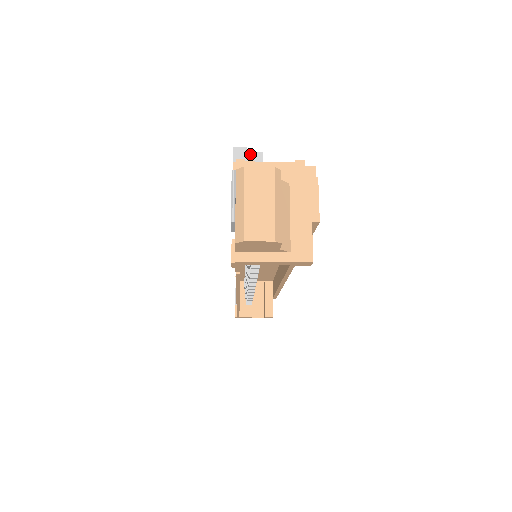
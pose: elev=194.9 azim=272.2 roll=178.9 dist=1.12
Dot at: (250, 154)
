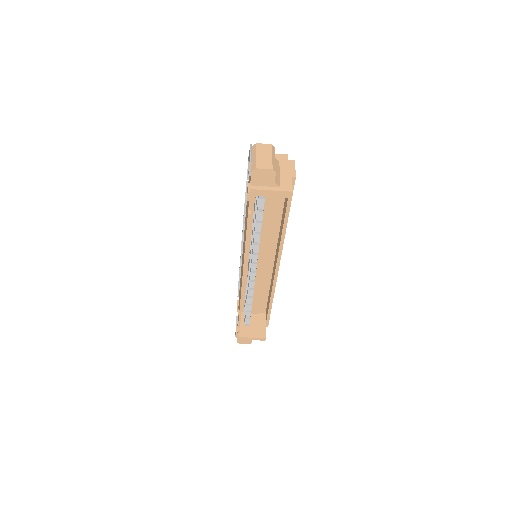
Dot at: occluded
